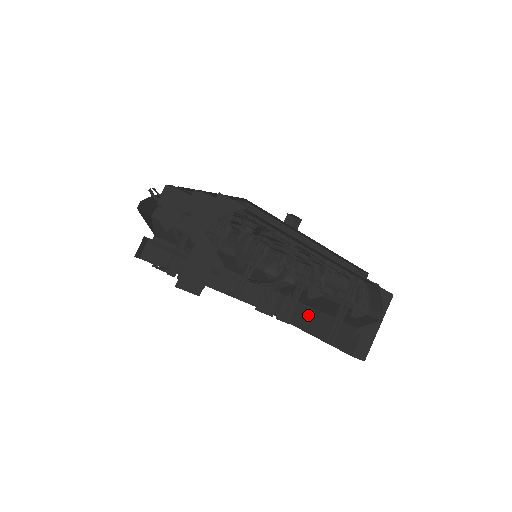
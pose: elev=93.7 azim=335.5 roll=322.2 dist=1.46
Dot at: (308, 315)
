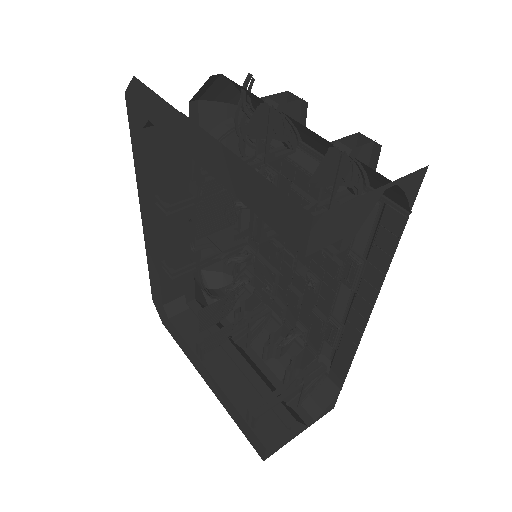
Dot at: (226, 360)
